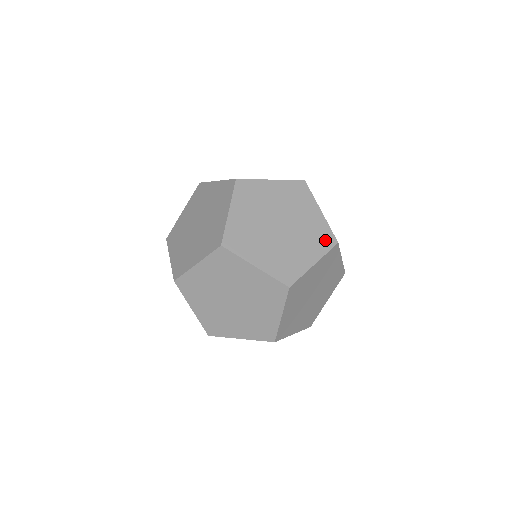
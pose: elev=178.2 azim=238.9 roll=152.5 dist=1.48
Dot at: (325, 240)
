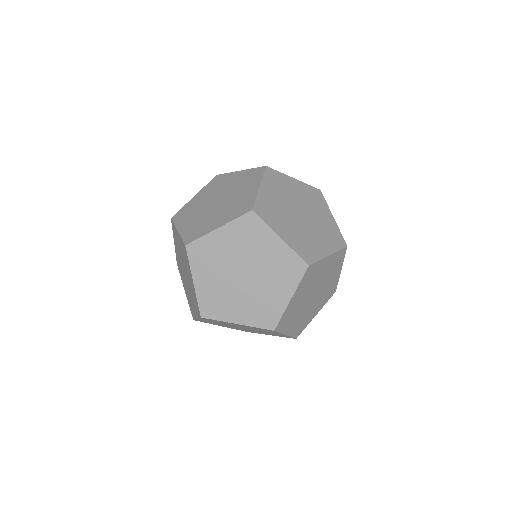
Dot at: (337, 240)
